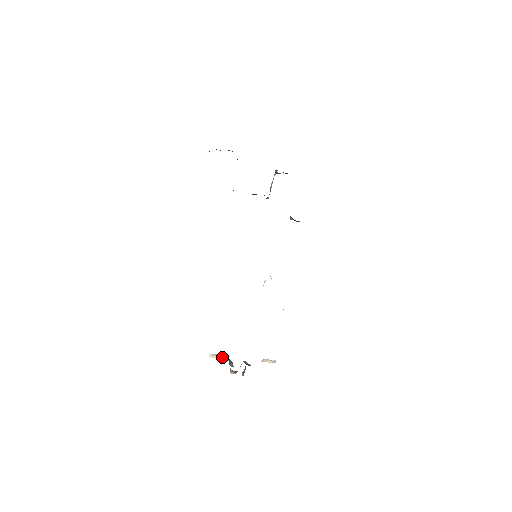
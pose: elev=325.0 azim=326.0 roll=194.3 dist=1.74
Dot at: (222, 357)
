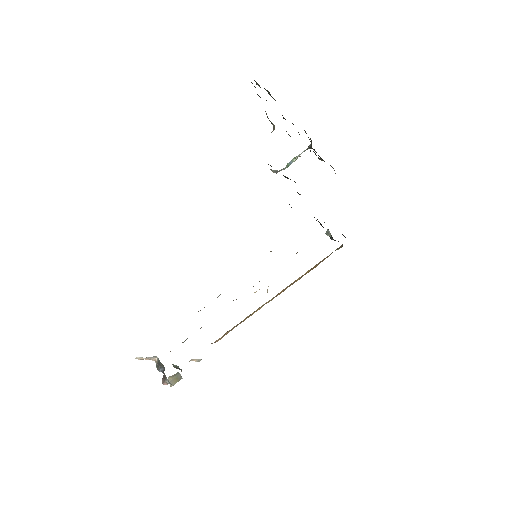
Dot at: (149, 358)
